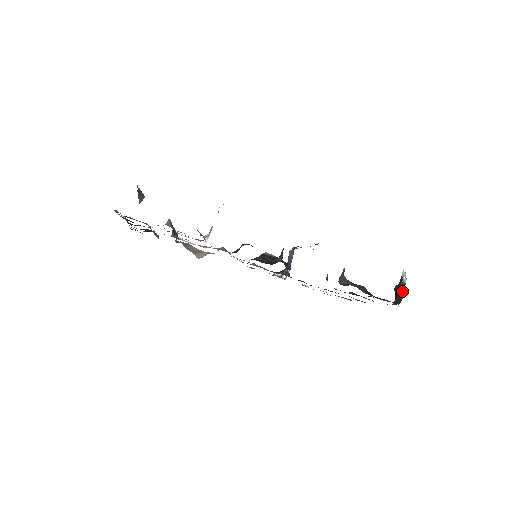
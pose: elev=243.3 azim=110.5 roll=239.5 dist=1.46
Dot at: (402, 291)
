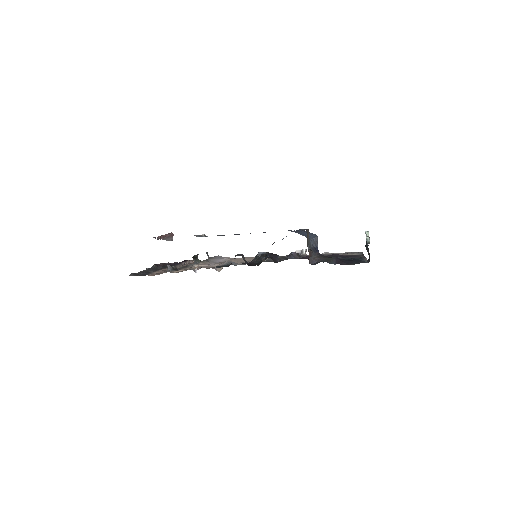
Dot at: (368, 250)
